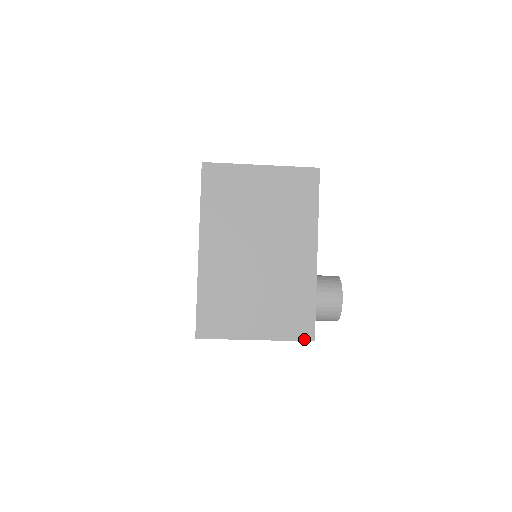
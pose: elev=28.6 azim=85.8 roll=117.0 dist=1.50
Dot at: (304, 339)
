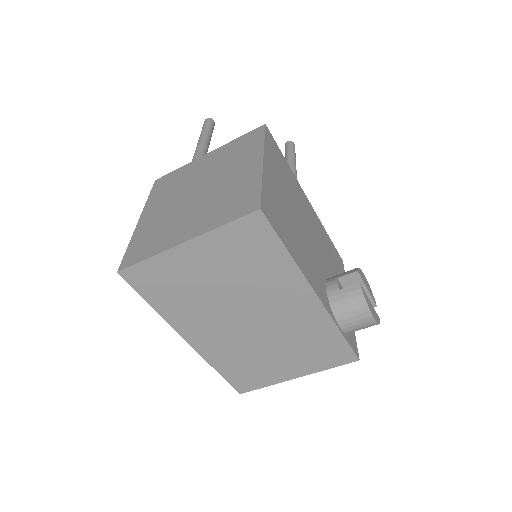
Dot at: (346, 362)
